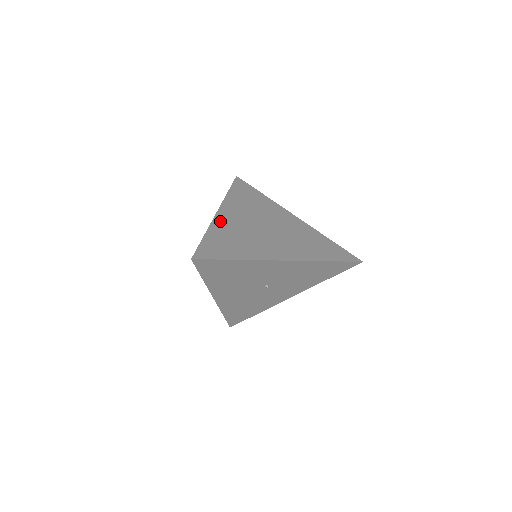
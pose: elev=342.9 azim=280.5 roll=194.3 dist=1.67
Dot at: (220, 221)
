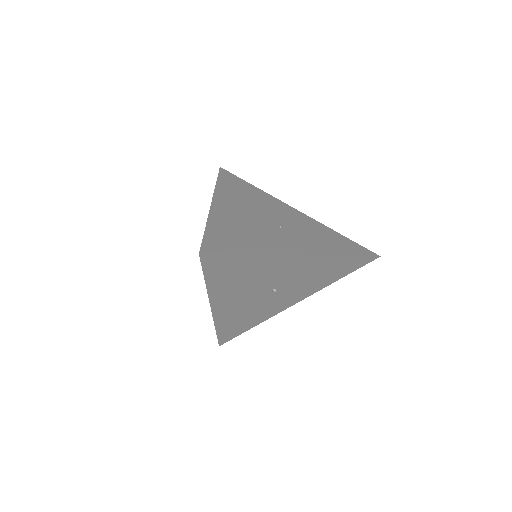
Dot at: (218, 212)
